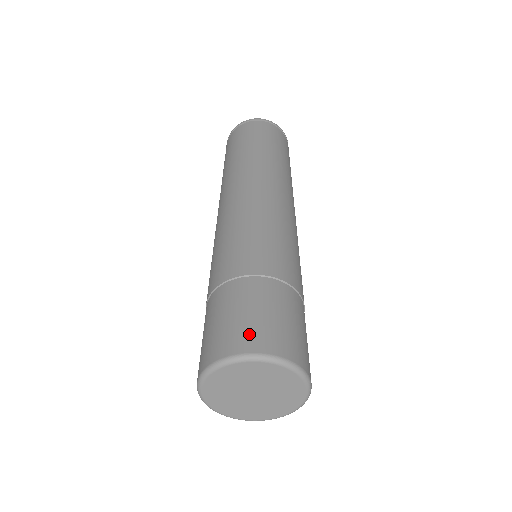
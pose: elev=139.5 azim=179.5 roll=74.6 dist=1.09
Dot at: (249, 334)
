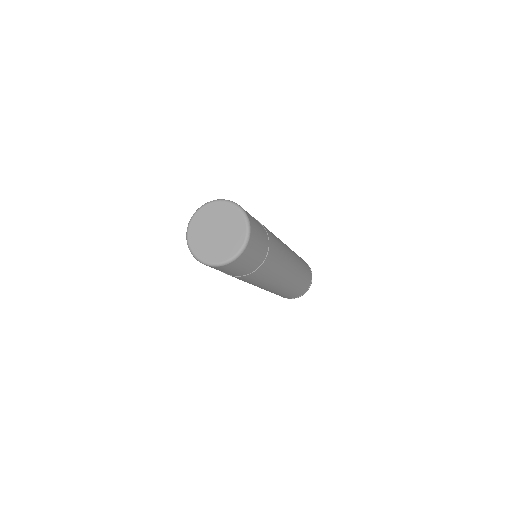
Dot at: occluded
